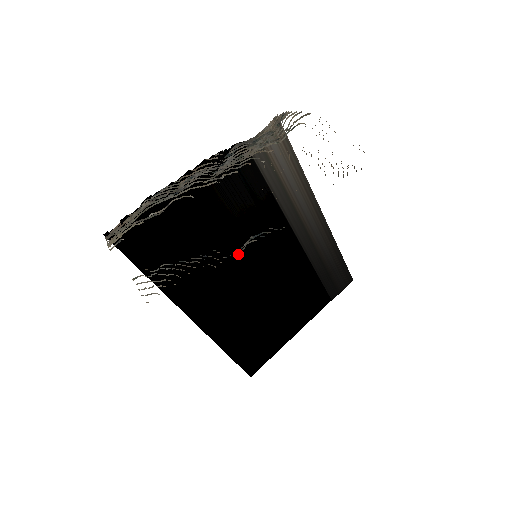
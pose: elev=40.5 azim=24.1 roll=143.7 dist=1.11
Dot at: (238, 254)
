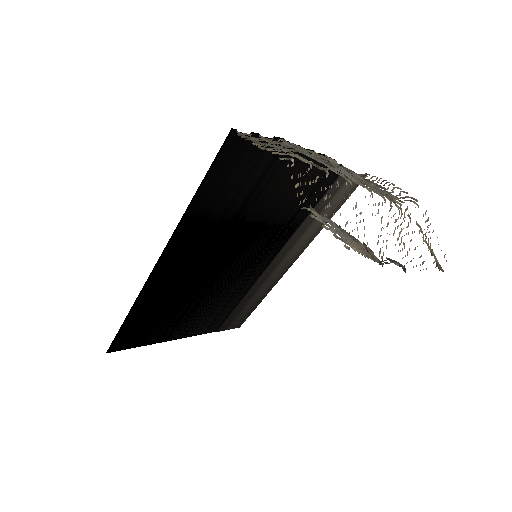
Dot at: (241, 241)
